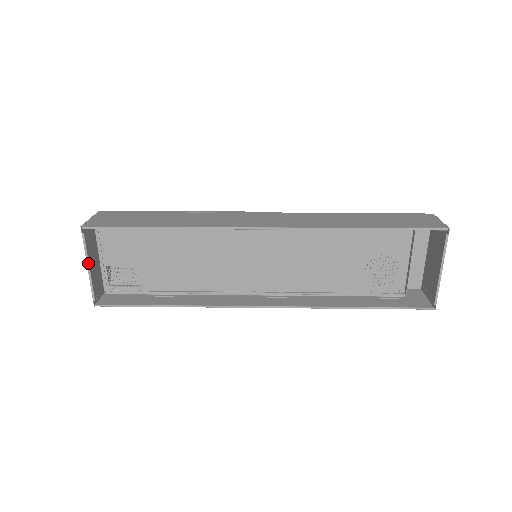
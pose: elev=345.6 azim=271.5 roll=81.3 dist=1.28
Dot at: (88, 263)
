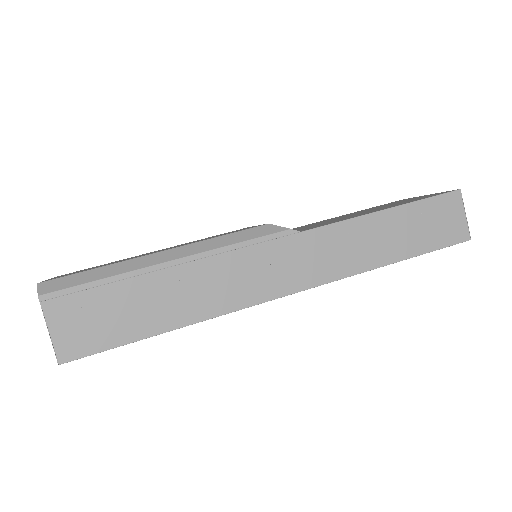
Dot at: occluded
